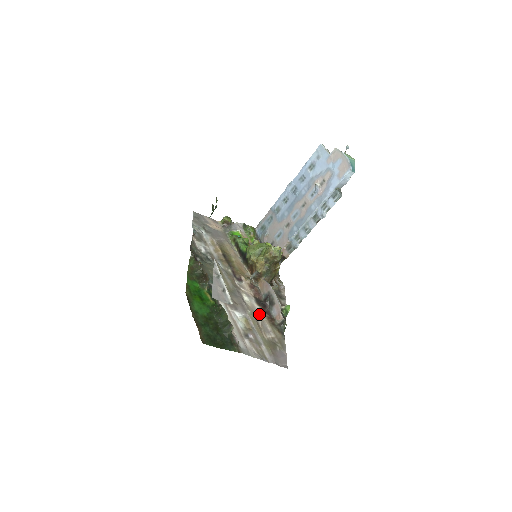
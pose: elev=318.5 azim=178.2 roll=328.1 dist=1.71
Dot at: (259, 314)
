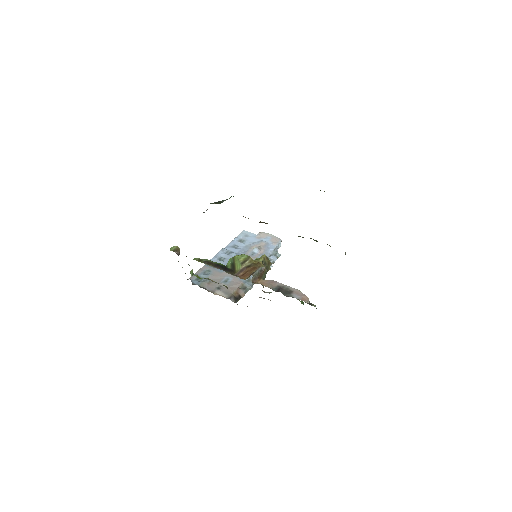
Dot at: occluded
